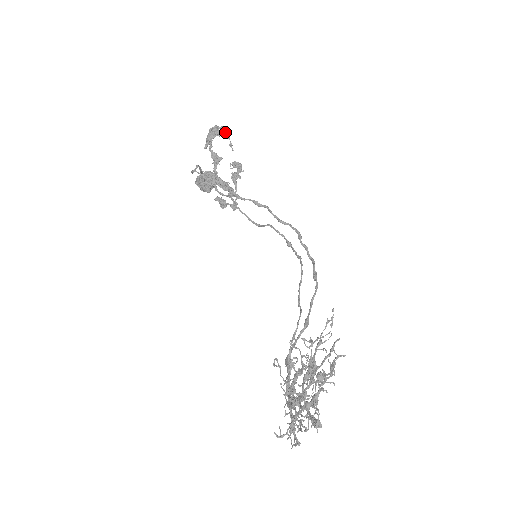
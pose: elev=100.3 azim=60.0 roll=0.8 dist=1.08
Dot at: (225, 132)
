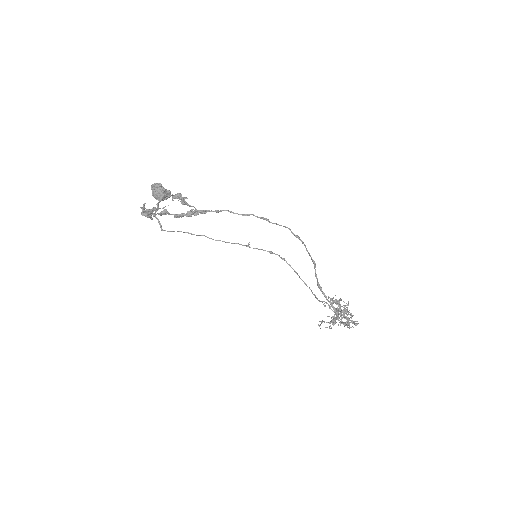
Dot at: (153, 211)
